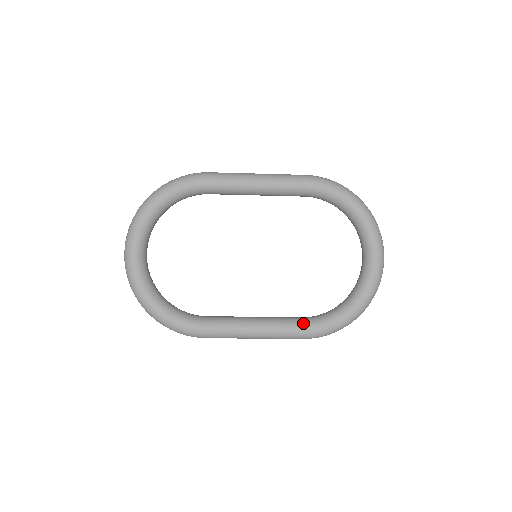
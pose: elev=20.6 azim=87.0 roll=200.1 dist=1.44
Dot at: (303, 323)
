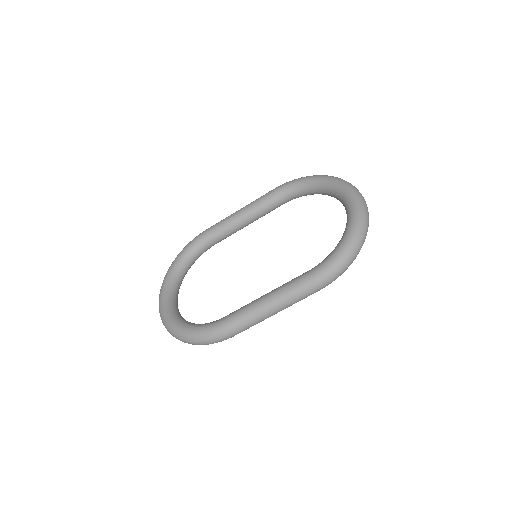
Dot at: (307, 272)
